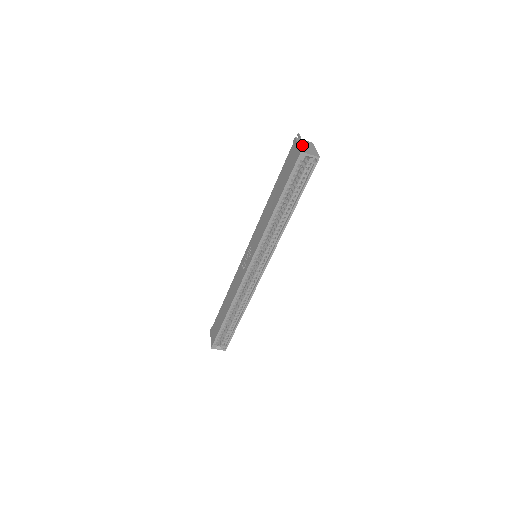
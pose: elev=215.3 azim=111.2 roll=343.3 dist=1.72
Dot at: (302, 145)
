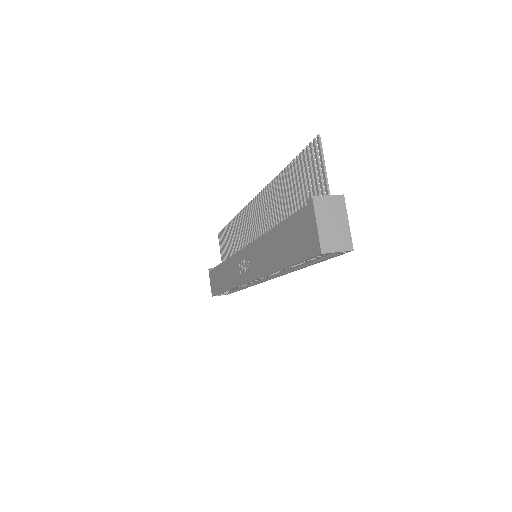
Dot at: (324, 223)
